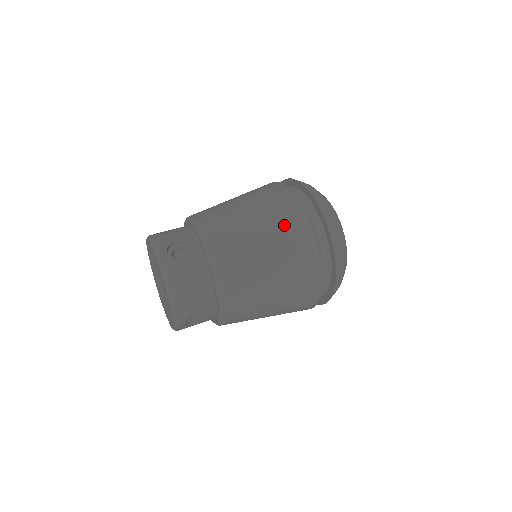
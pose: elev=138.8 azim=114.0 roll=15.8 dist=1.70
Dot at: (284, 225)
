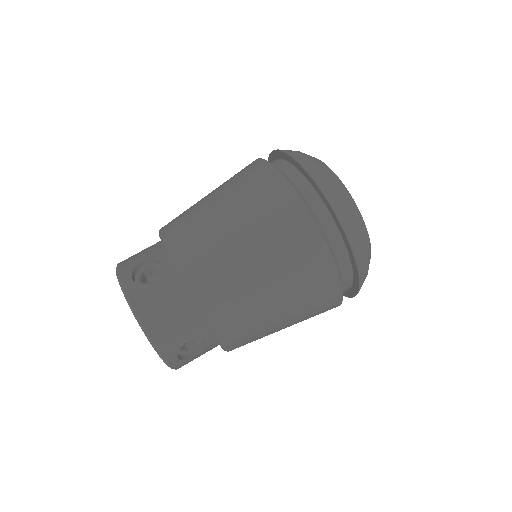
Dot at: (264, 206)
